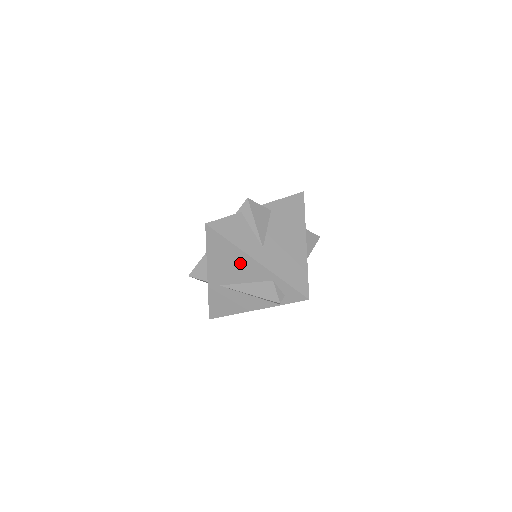
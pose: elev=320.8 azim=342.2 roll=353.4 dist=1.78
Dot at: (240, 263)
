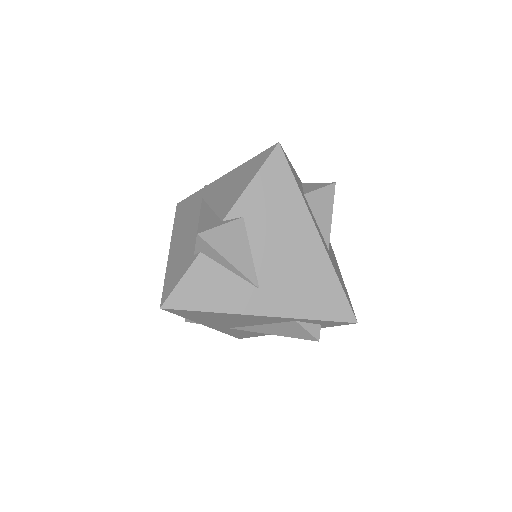
Dot at: (239, 318)
